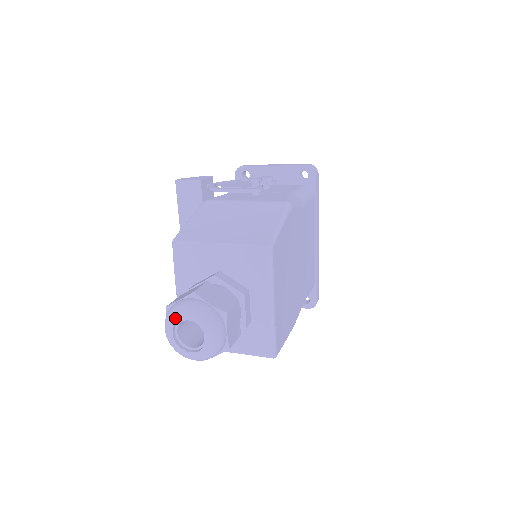
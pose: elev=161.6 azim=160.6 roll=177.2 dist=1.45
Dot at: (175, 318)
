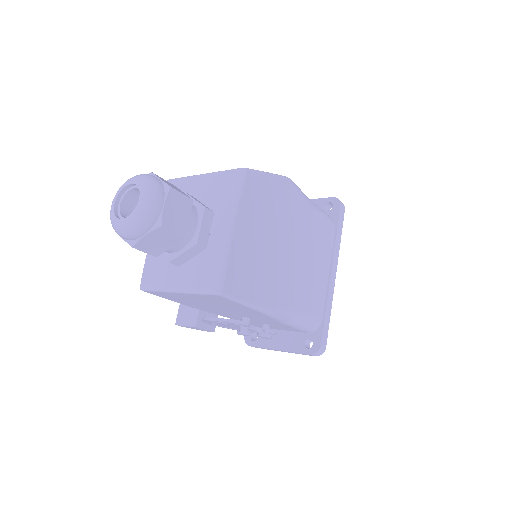
Dot at: (123, 185)
